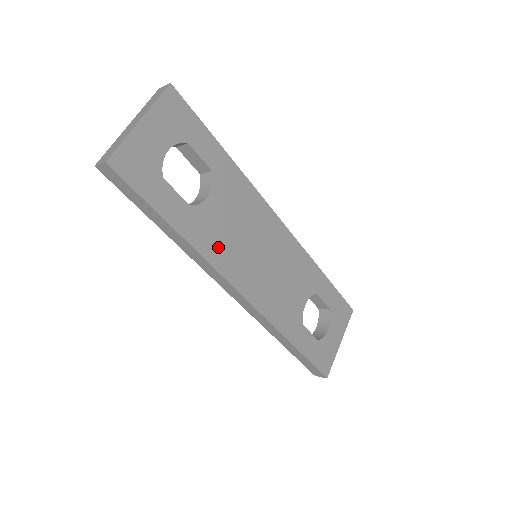
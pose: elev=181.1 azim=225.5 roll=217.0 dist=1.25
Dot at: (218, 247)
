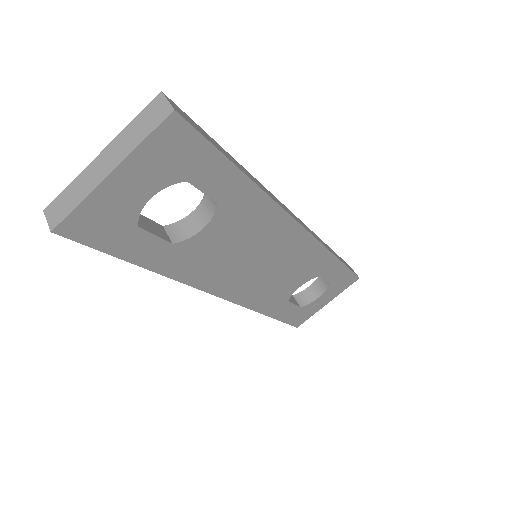
Dot at: (202, 269)
